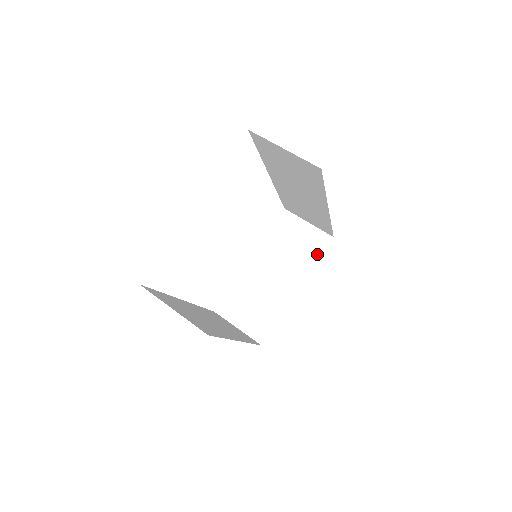
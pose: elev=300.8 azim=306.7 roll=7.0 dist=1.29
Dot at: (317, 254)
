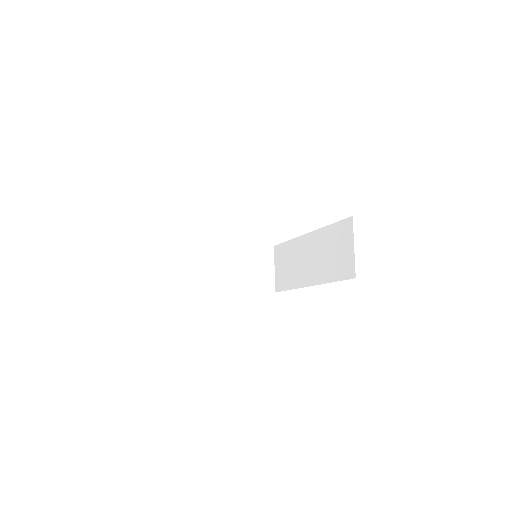
Dot at: (258, 288)
